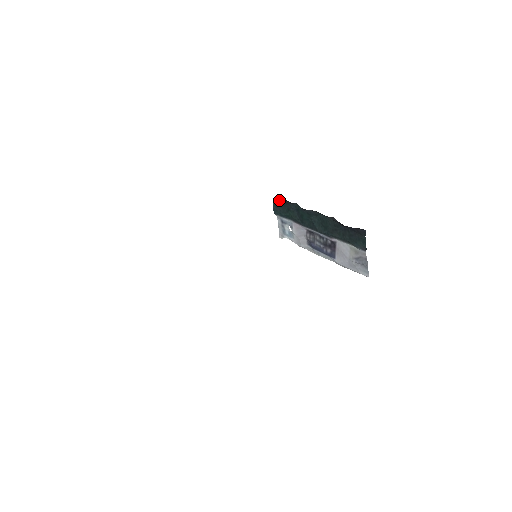
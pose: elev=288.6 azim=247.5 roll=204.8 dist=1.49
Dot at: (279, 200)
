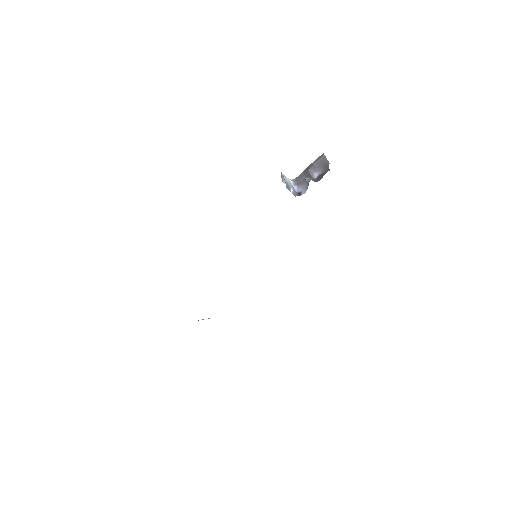
Dot at: occluded
